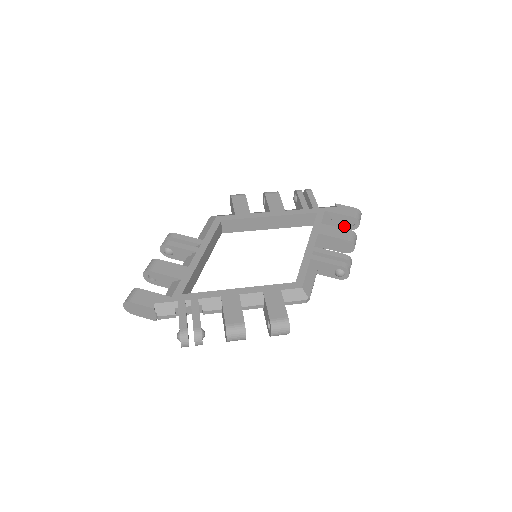
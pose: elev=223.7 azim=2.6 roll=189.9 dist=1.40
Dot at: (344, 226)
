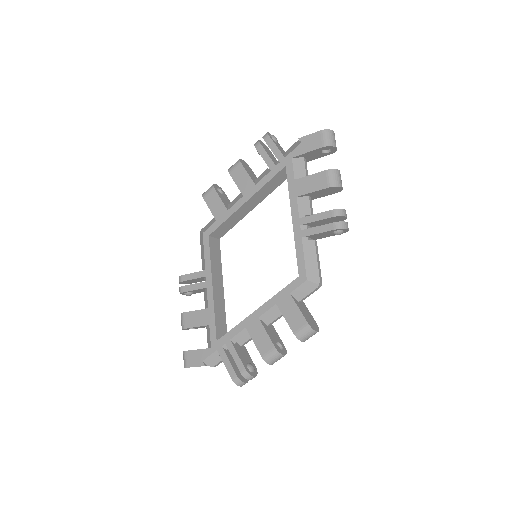
Dot at: (322, 155)
